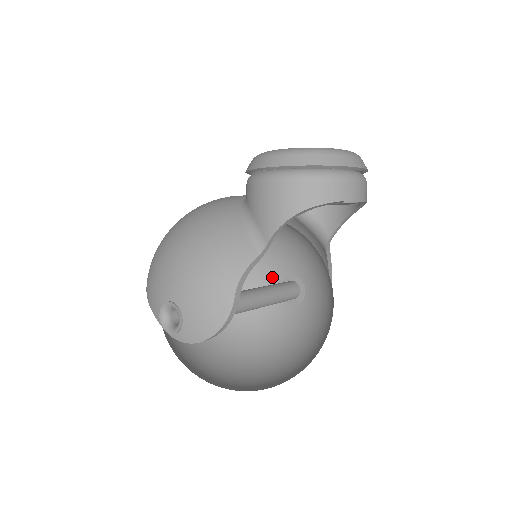
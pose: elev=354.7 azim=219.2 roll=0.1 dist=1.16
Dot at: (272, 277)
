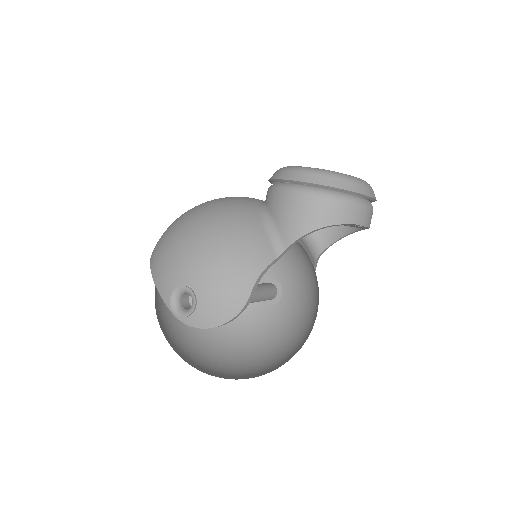
Dot at: occluded
